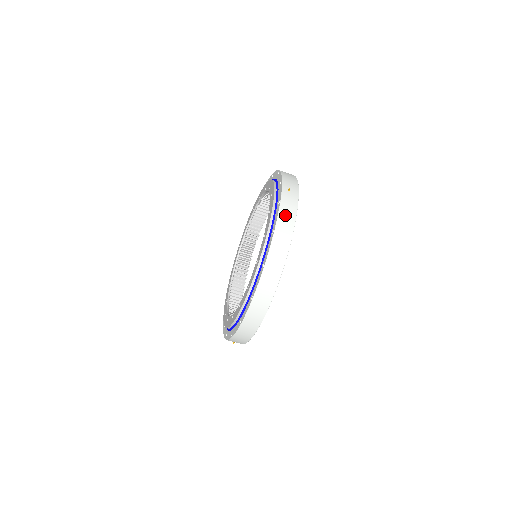
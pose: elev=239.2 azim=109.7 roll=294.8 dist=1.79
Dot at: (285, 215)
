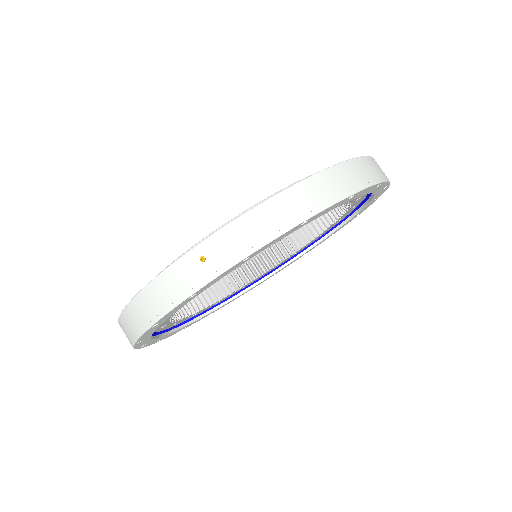
Dot at: occluded
